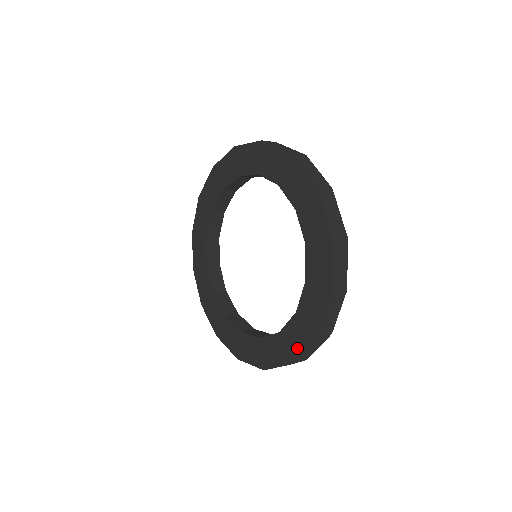
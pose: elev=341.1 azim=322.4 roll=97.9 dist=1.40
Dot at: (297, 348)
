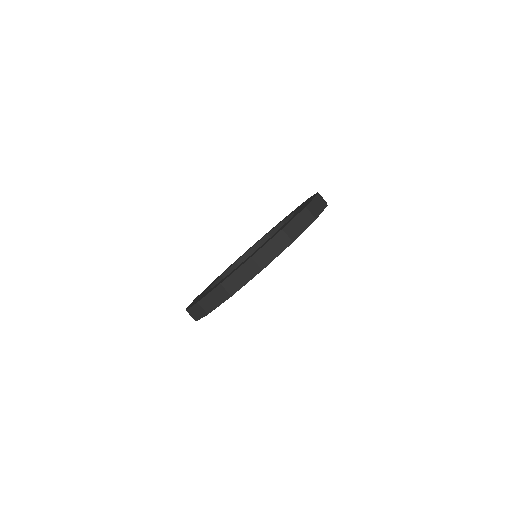
Dot at: occluded
